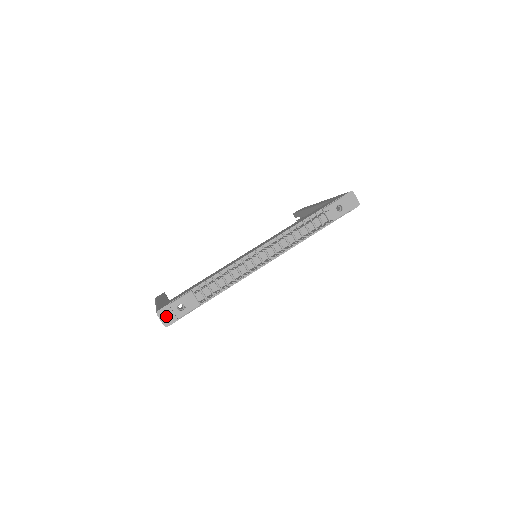
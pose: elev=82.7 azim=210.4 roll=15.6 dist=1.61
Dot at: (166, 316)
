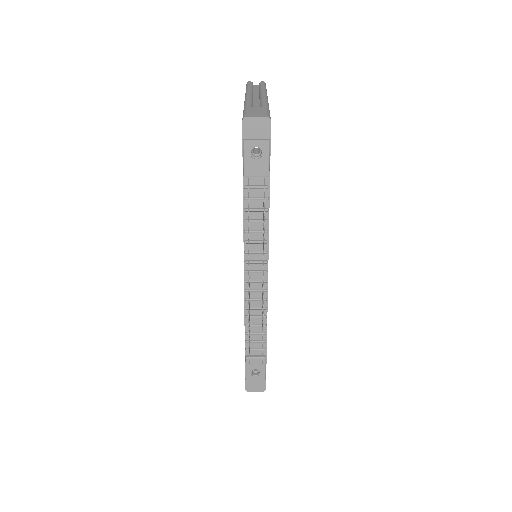
Dot at: (255, 386)
